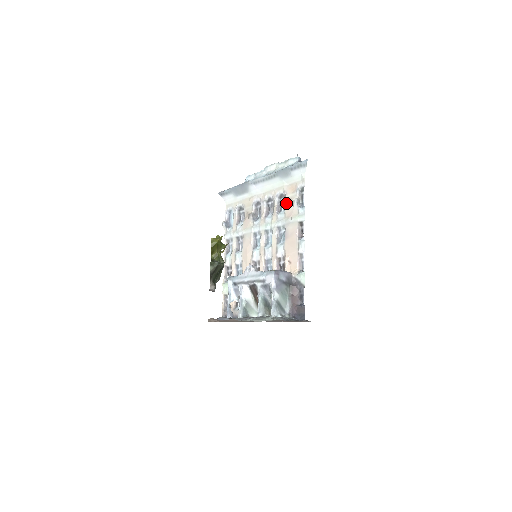
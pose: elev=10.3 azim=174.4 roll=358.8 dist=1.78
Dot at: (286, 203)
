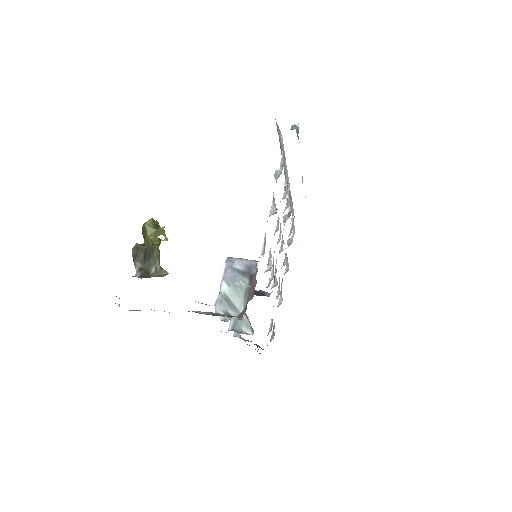
Dot at: occluded
